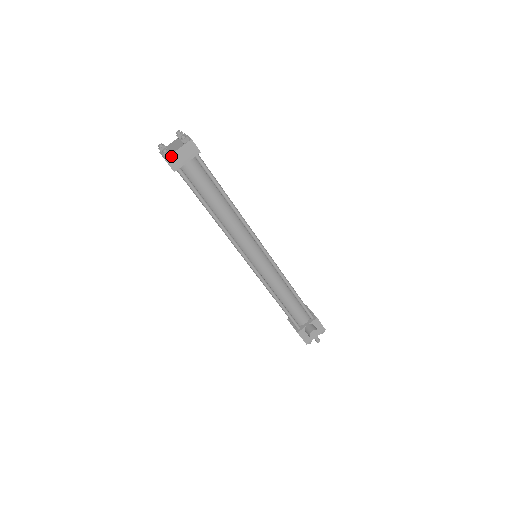
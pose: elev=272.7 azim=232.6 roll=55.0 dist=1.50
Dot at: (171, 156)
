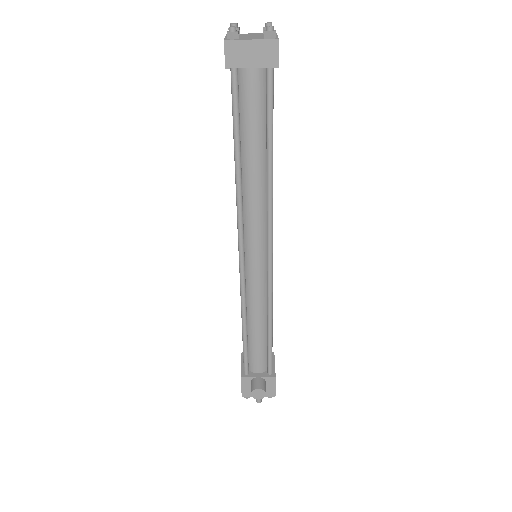
Dot at: (236, 42)
